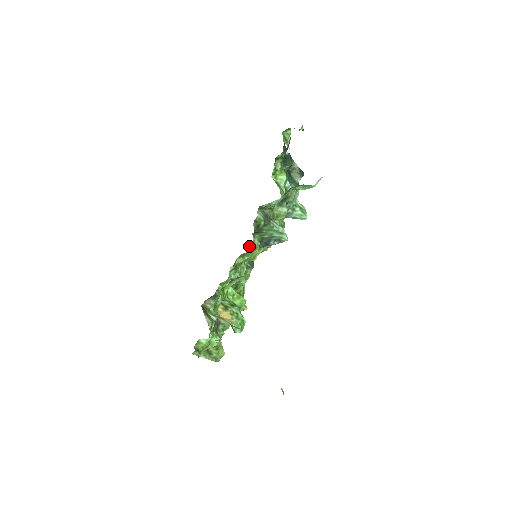
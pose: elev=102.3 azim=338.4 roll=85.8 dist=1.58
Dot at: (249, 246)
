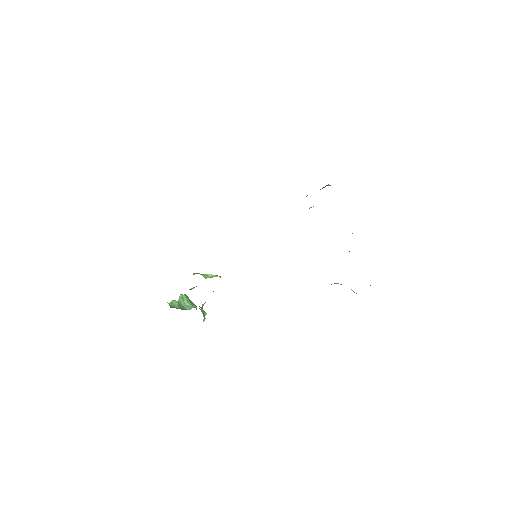
Dot at: occluded
